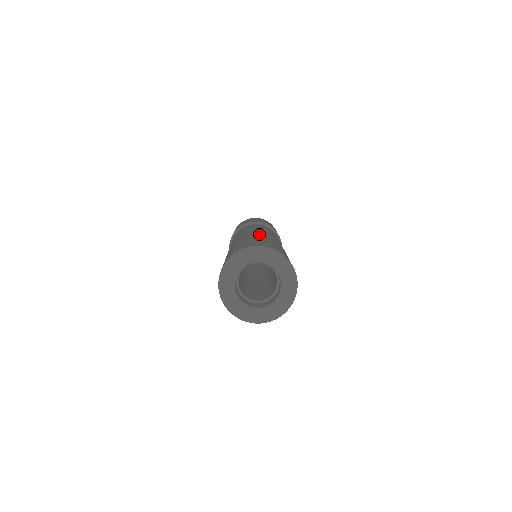
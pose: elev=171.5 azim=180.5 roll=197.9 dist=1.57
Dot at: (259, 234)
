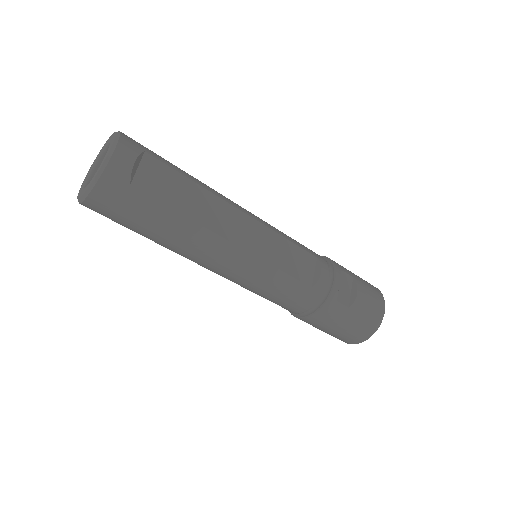
Dot at: occluded
